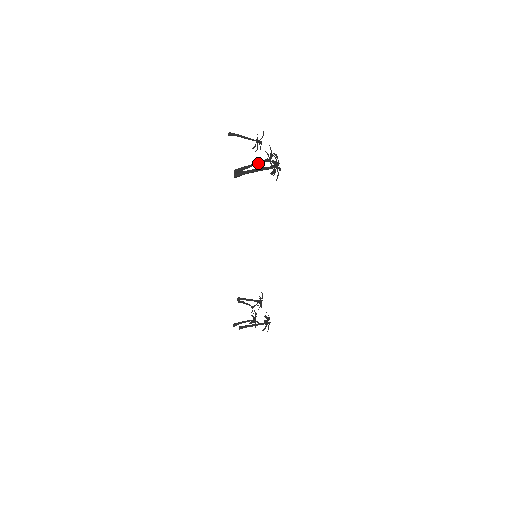
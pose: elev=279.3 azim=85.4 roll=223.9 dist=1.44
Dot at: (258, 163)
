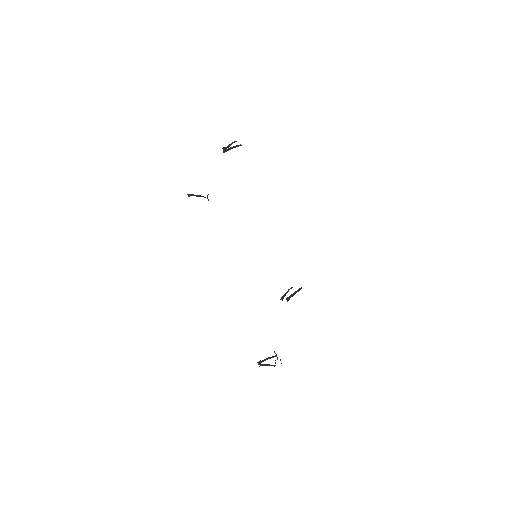
Dot at: (231, 144)
